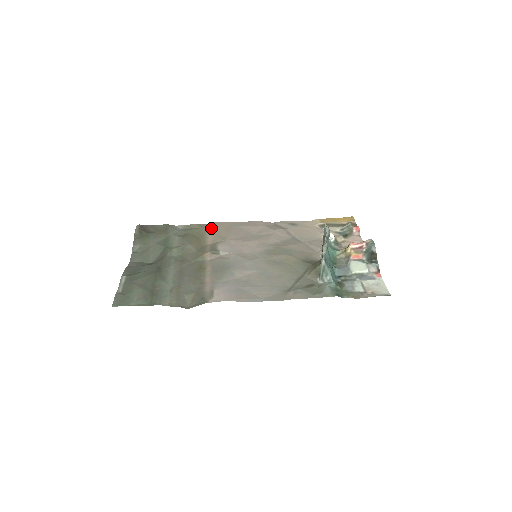
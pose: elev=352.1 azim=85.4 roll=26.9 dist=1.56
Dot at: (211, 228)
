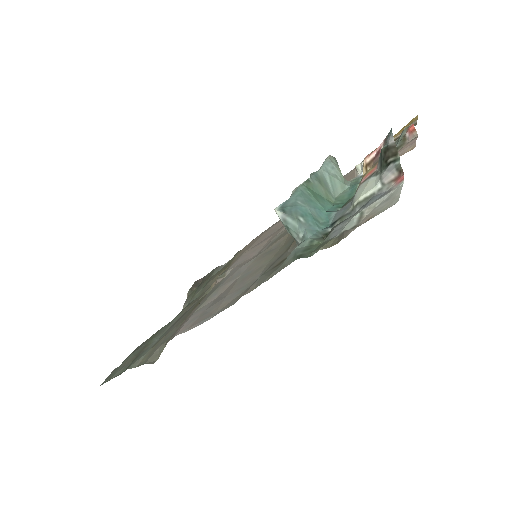
Dot at: (244, 248)
